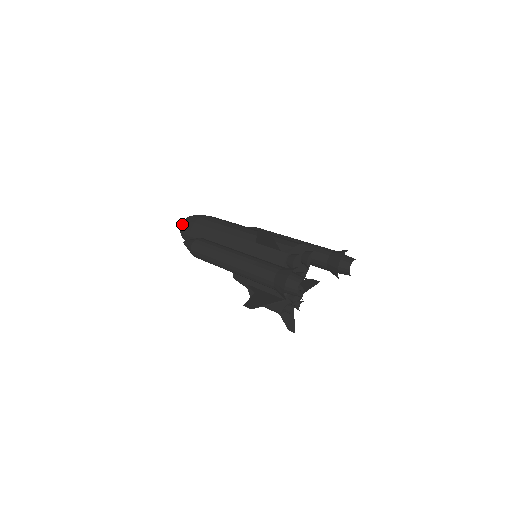
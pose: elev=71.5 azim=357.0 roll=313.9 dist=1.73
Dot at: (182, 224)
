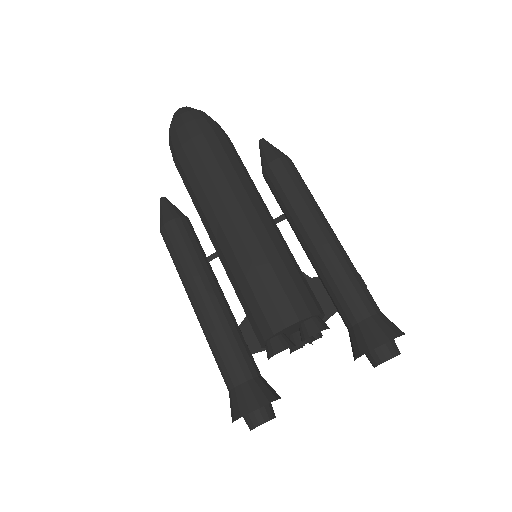
Dot at: occluded
